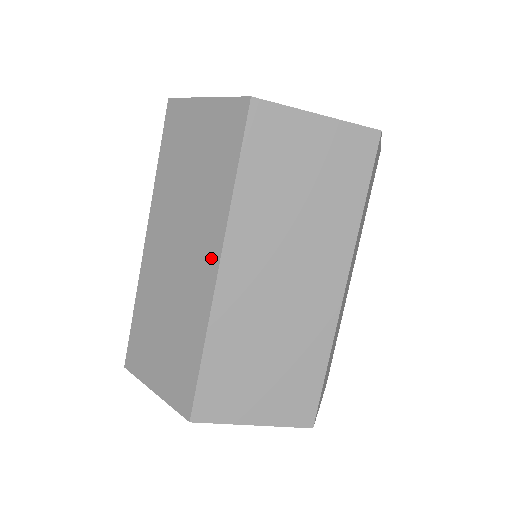
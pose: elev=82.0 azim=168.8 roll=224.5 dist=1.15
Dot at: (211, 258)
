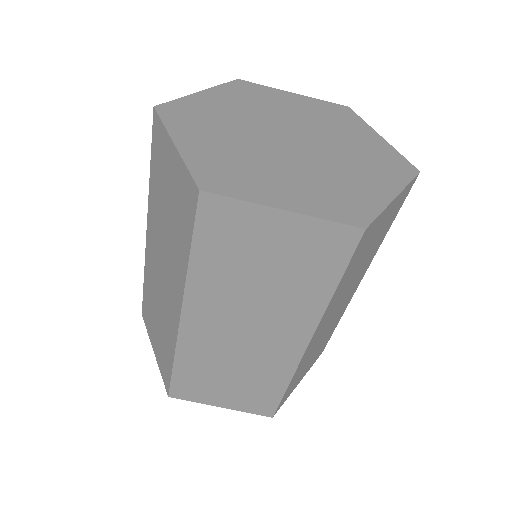
Dot at: (298, 339)
